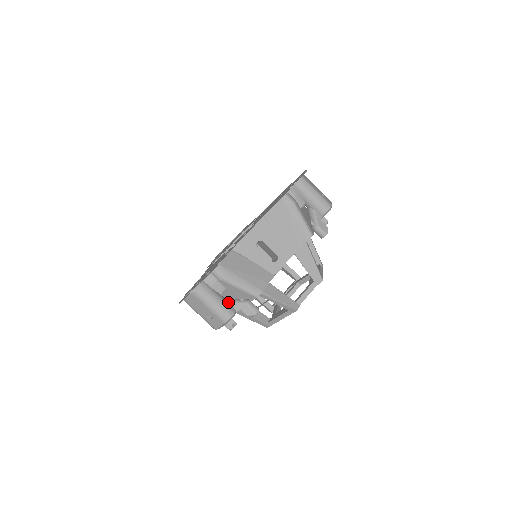
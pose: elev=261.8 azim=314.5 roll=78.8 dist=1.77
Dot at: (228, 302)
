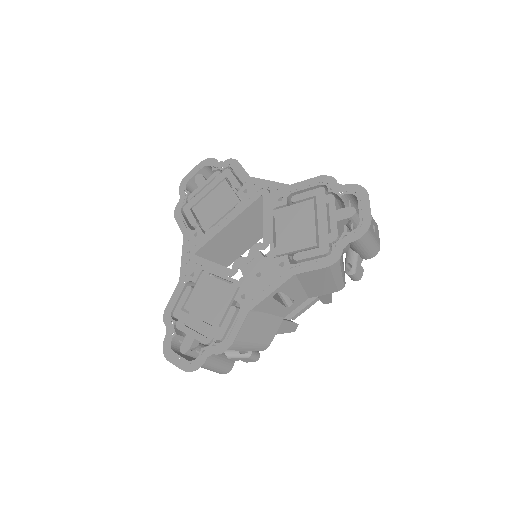
Dot at: (227, 357)
